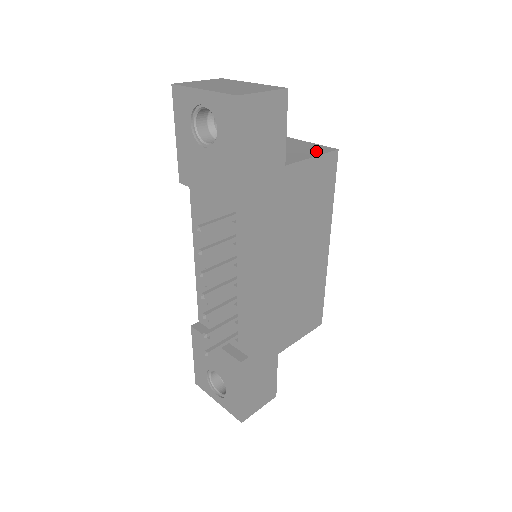
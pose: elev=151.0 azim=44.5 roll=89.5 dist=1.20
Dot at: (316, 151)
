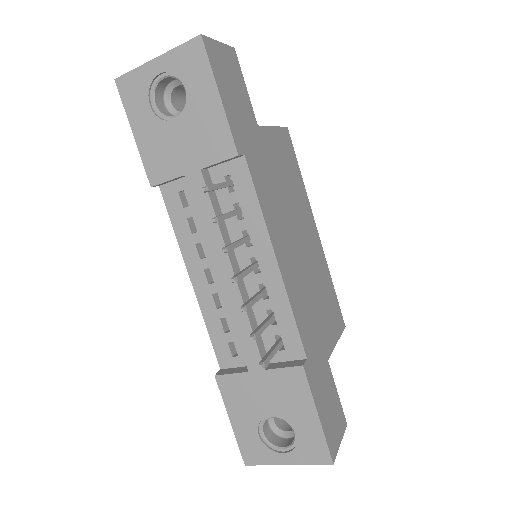
Dot at: occluded
